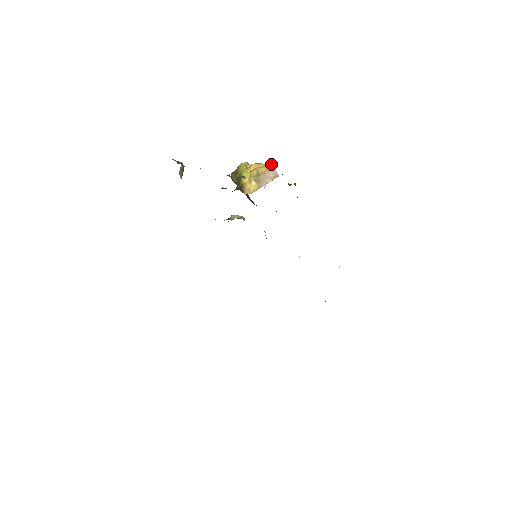
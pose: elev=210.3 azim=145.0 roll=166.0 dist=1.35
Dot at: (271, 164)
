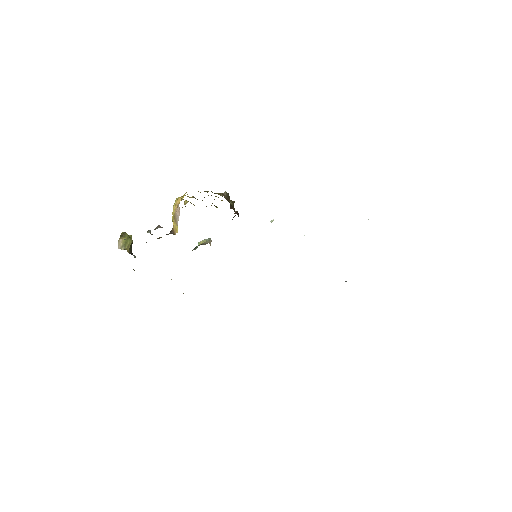
Dot at: occluded
